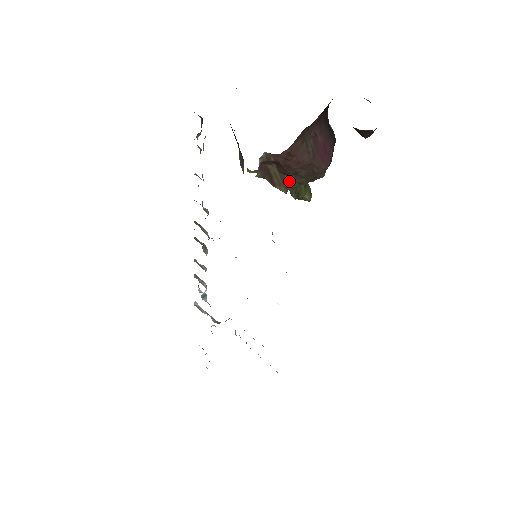
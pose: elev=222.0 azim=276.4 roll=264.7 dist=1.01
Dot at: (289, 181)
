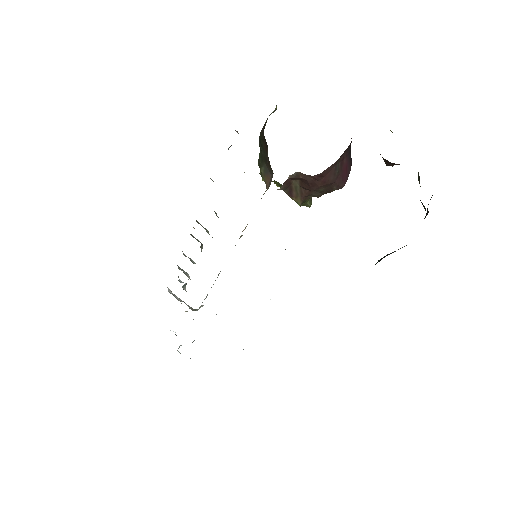
Dot at: (307, 194)
